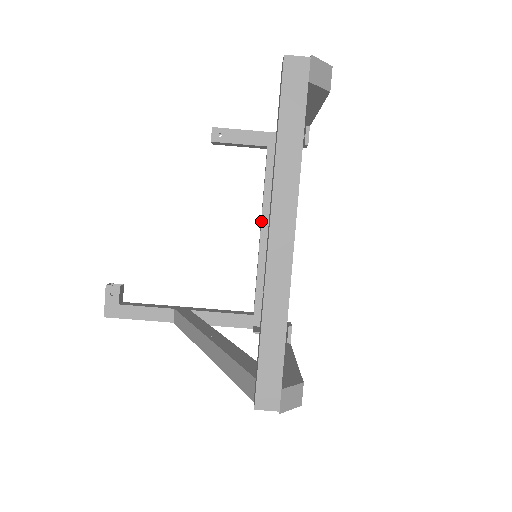
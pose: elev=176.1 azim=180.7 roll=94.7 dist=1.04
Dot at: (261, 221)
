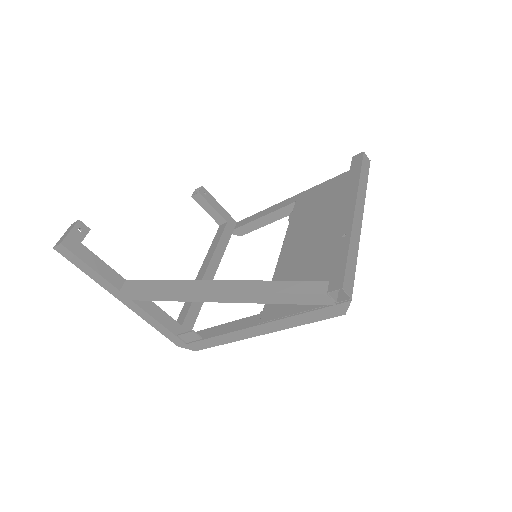
Dot at: (209, 262)
